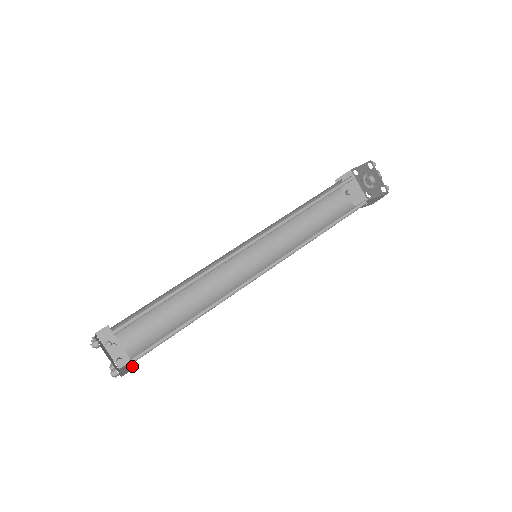
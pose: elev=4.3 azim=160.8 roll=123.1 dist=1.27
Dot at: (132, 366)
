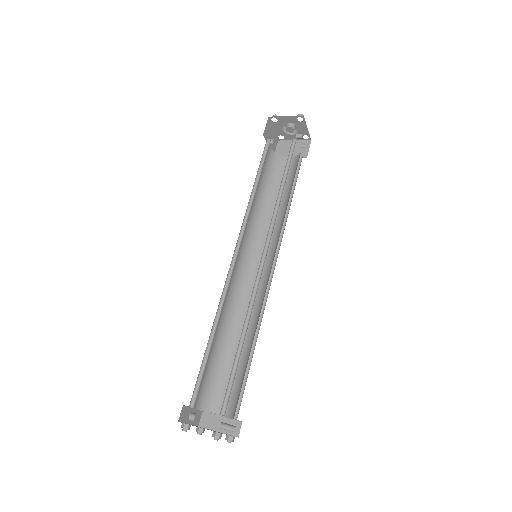
Dot at: (229, 421)
